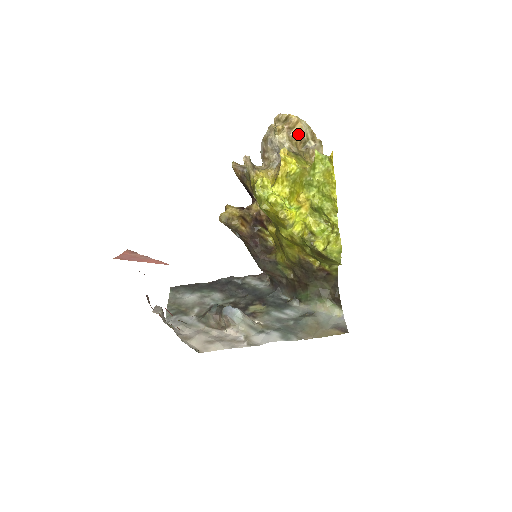
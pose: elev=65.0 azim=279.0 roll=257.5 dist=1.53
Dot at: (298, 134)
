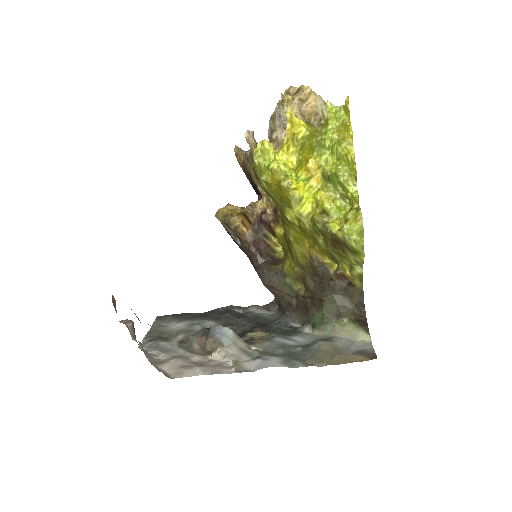
Dot at: (311, 108)
